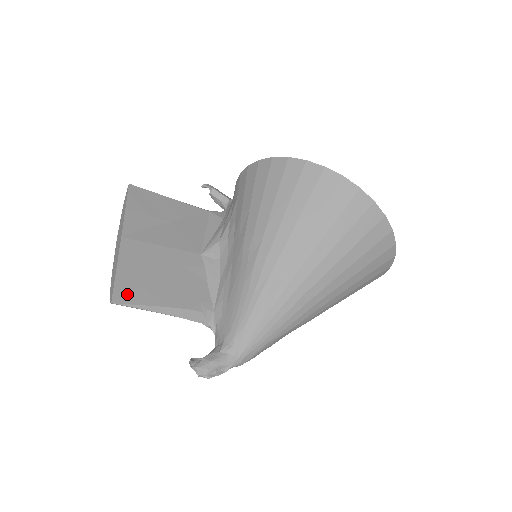
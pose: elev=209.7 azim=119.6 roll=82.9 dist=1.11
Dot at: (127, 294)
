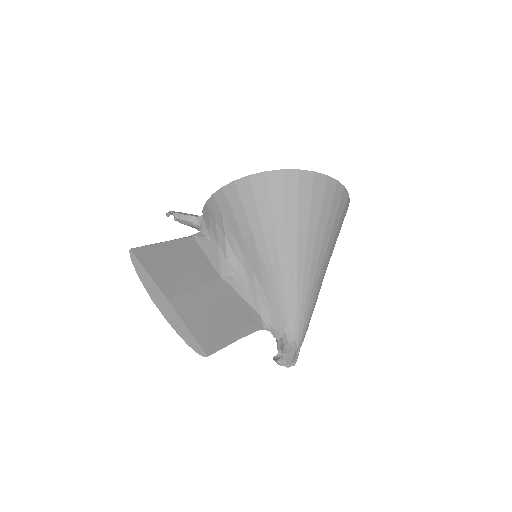
Dot at: (210, 343)
